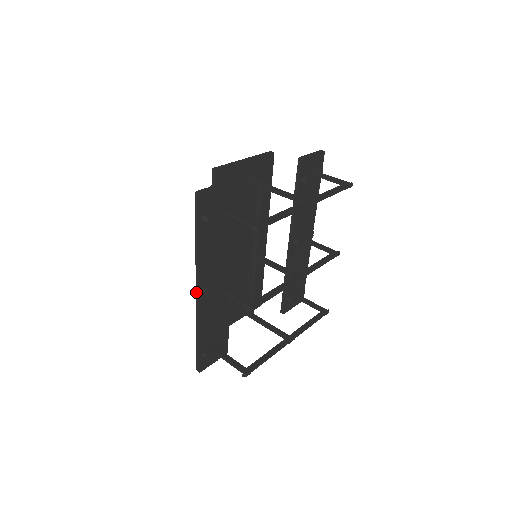
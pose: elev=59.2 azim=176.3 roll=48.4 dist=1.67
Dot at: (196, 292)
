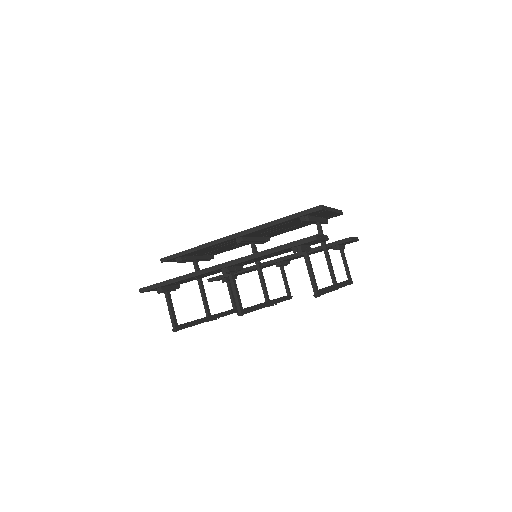
Dot at: (219, 265)
